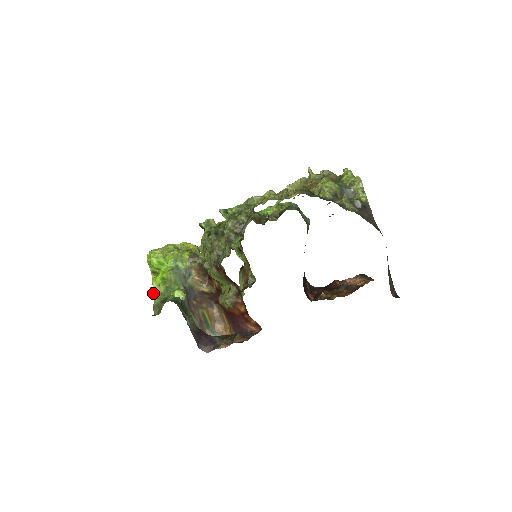
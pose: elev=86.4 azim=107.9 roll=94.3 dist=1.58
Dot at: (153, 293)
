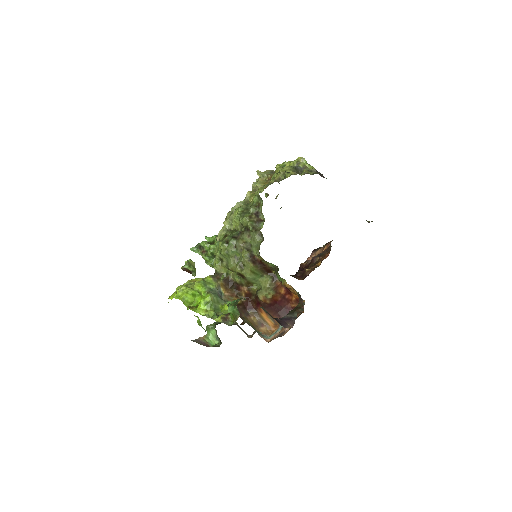
Dot at: occluded
